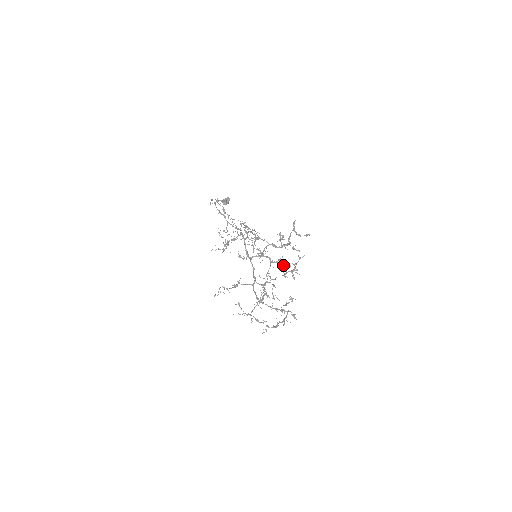
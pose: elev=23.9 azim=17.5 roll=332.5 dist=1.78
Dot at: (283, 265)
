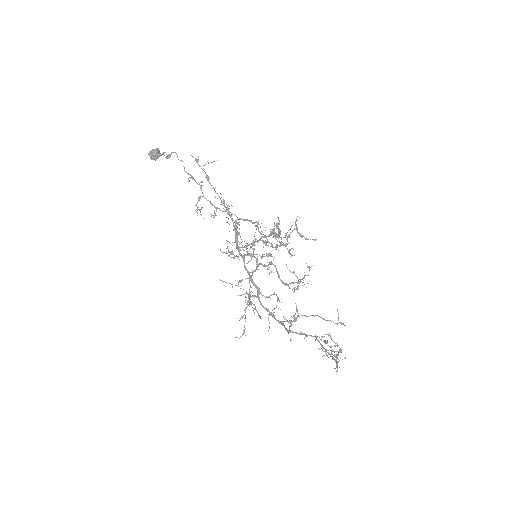
Dot at: (277, 271)
